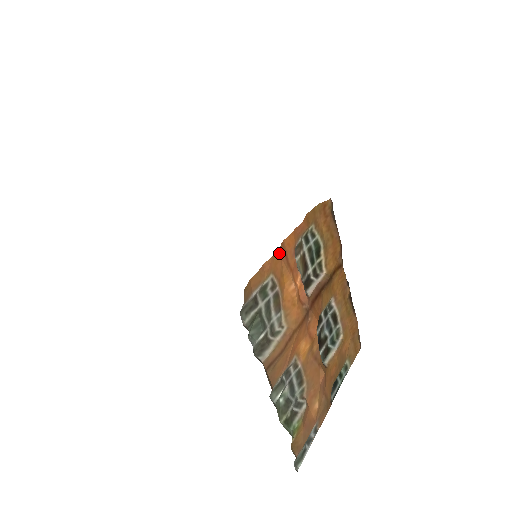
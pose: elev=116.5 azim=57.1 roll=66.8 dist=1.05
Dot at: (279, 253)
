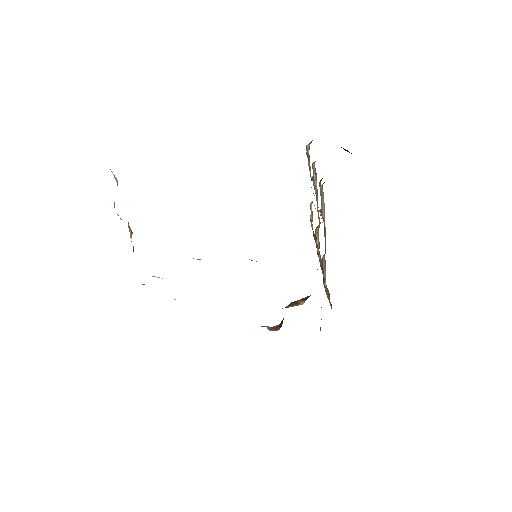
Dot at: occluded
